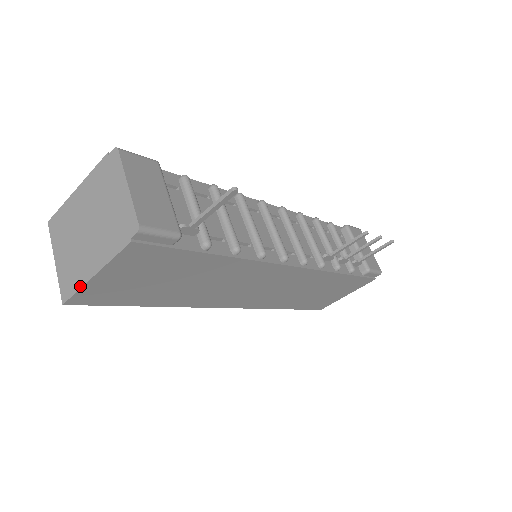
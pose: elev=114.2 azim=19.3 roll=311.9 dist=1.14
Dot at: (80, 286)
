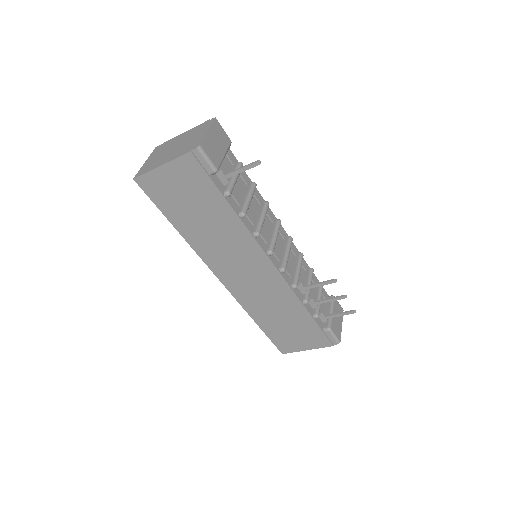
Dot at: (149, 170)
